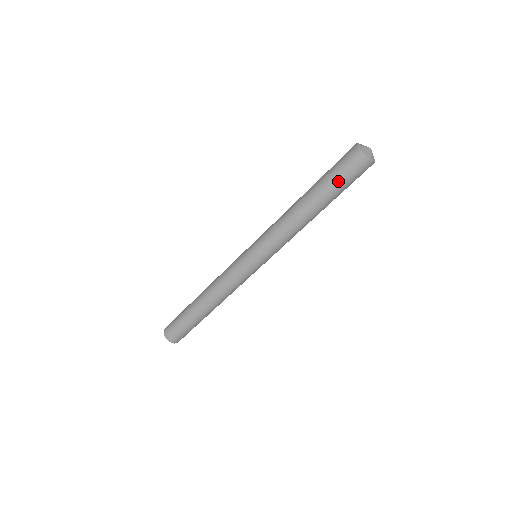
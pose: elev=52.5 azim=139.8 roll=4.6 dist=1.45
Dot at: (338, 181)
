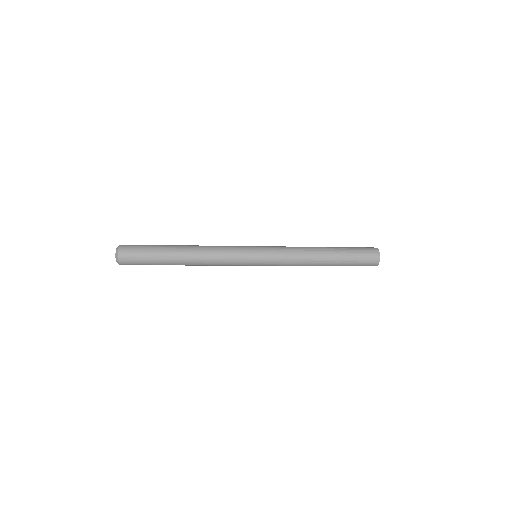
Dot at: (353, 265)
